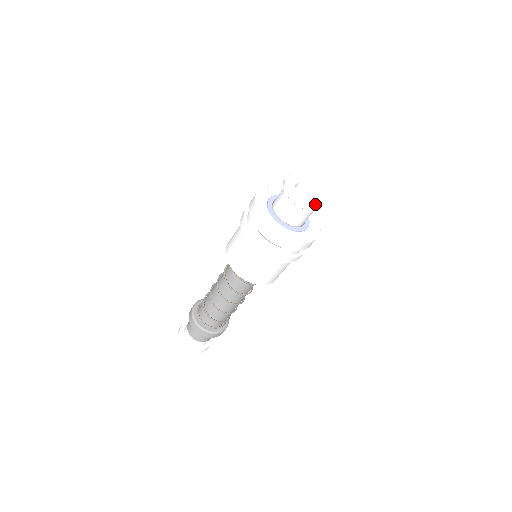
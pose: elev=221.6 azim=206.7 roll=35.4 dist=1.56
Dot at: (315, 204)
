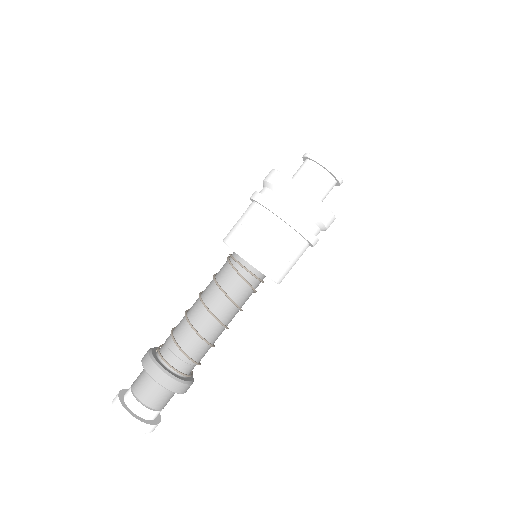
Dot at: occluded
